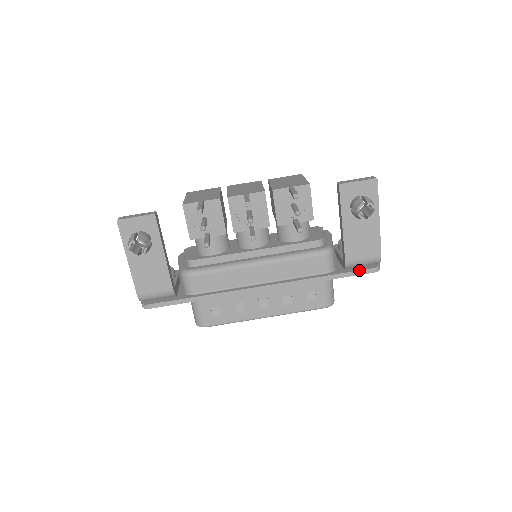
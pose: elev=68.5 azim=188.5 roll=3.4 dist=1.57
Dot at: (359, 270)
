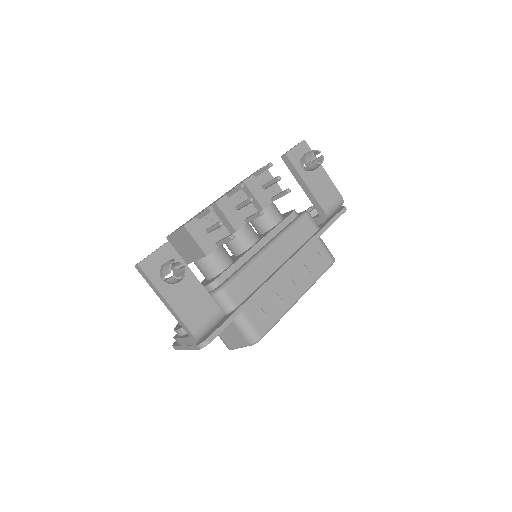
Dot at: (336, 214)
